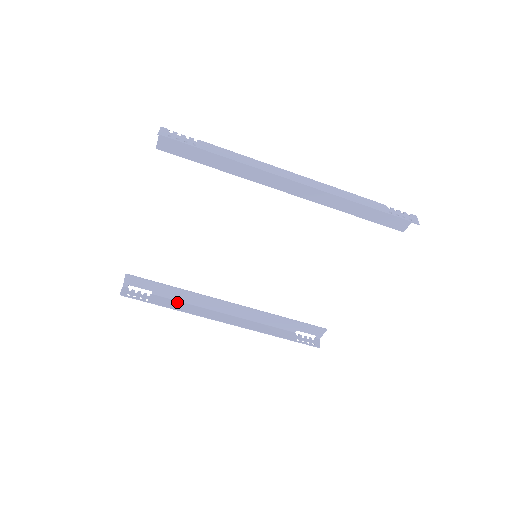
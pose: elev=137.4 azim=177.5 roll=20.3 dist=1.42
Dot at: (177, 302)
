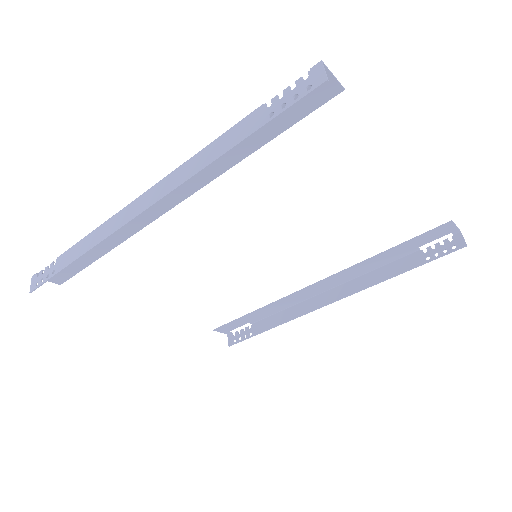
Dot at: (275, 315)
